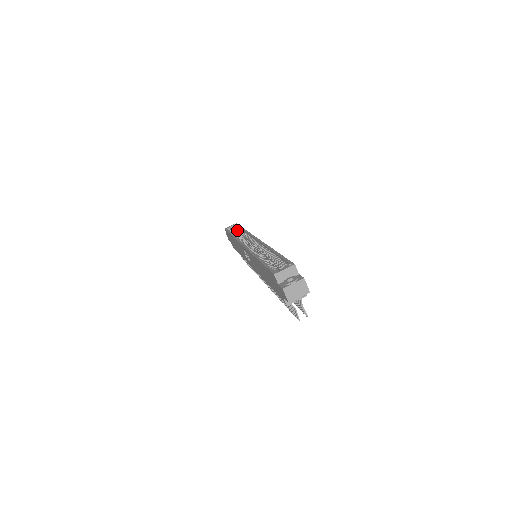
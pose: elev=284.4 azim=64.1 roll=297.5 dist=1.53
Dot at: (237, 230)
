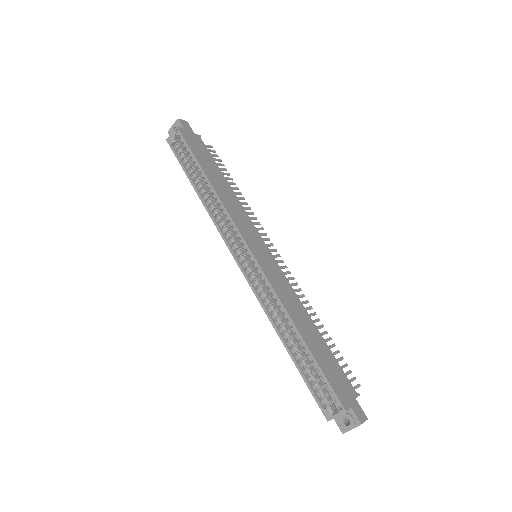
Dot at: occluded
